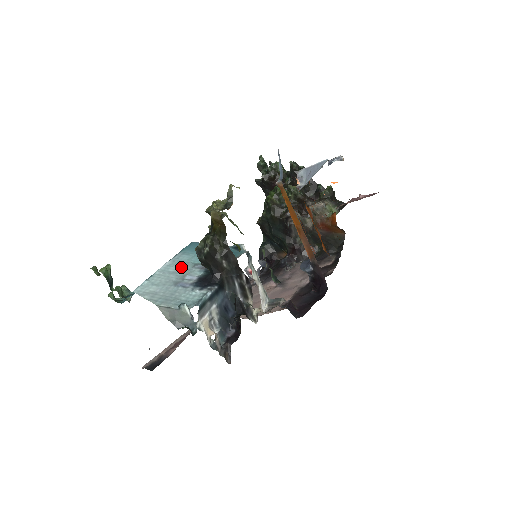
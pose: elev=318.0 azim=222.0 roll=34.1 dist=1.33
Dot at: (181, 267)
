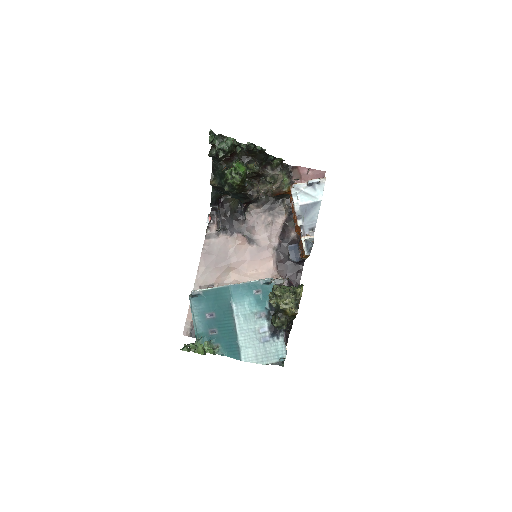
Dot at: (249, 322)
